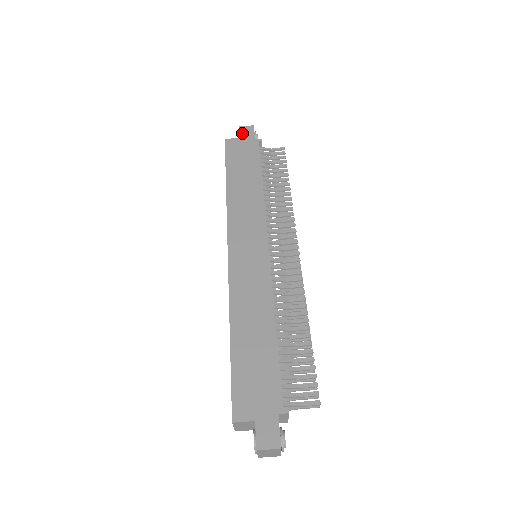
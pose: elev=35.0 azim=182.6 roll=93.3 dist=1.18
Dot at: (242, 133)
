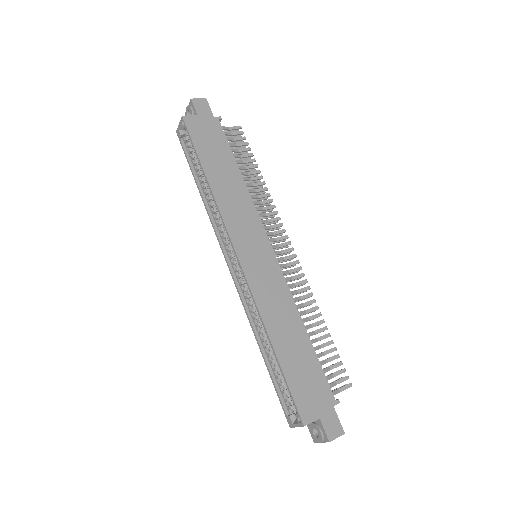
Dot at: (198, 108)
